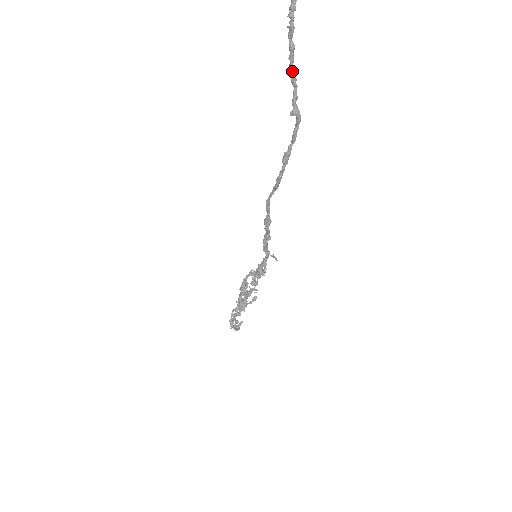
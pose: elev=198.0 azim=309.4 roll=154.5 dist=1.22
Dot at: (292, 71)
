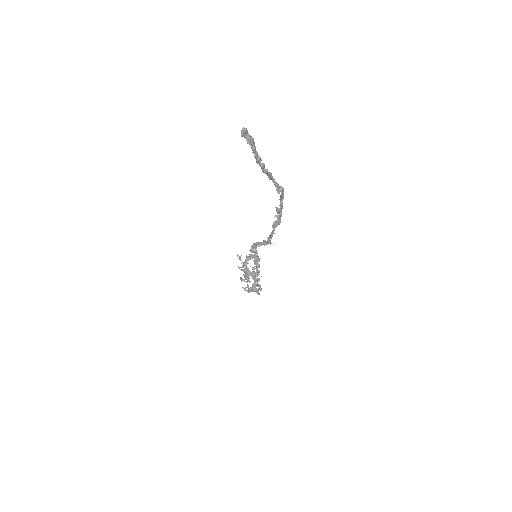
Dot at: (271, 176)
